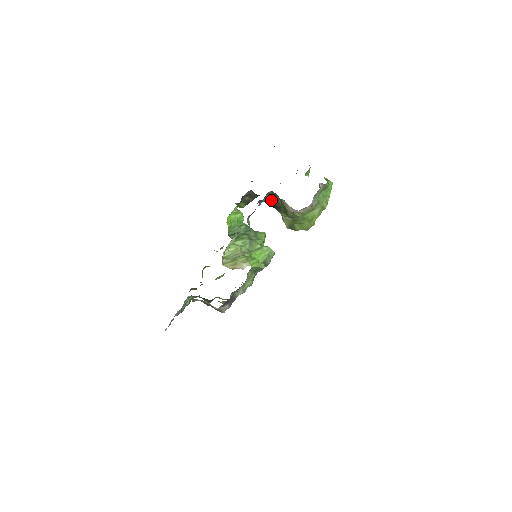
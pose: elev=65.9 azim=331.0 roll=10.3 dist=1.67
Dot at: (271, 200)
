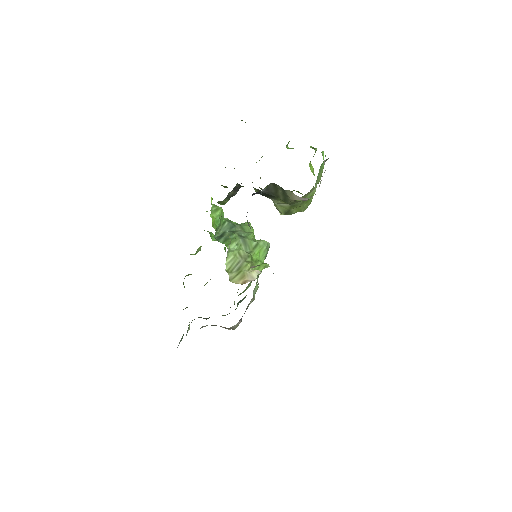
Dot at: (266, 191)
